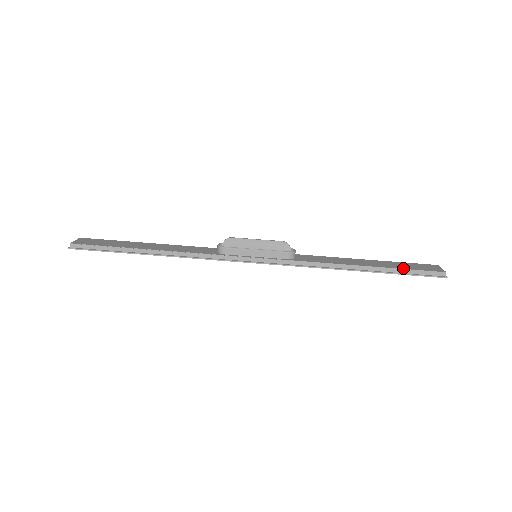
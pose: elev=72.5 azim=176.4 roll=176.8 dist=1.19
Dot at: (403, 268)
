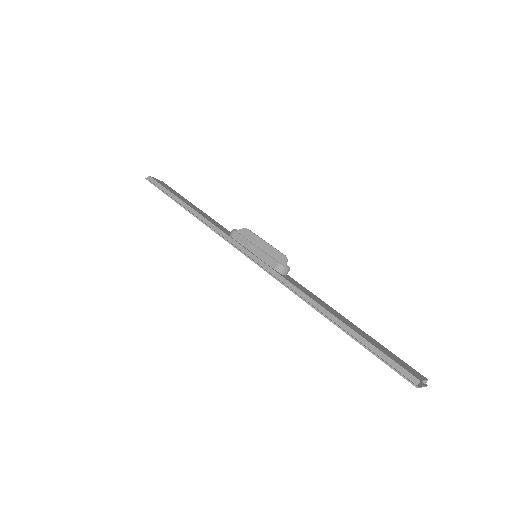
Dot at: (375, 345)
